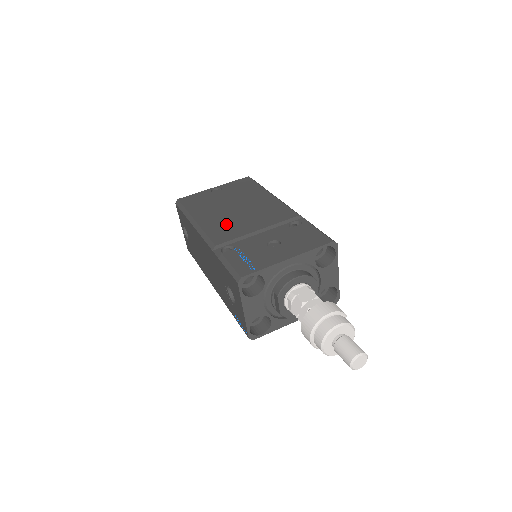
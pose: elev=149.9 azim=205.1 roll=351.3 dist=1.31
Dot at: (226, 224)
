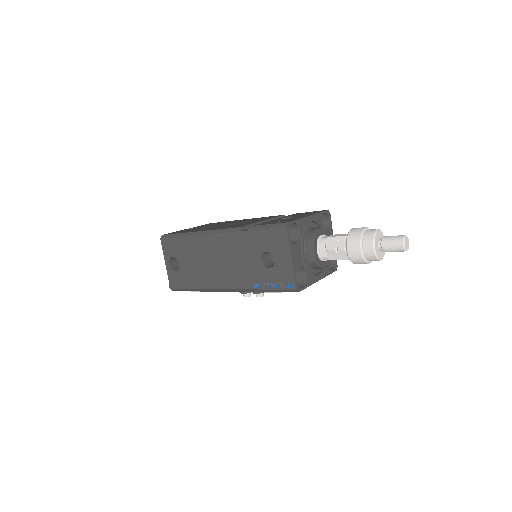
Dot at: (231, 225)
